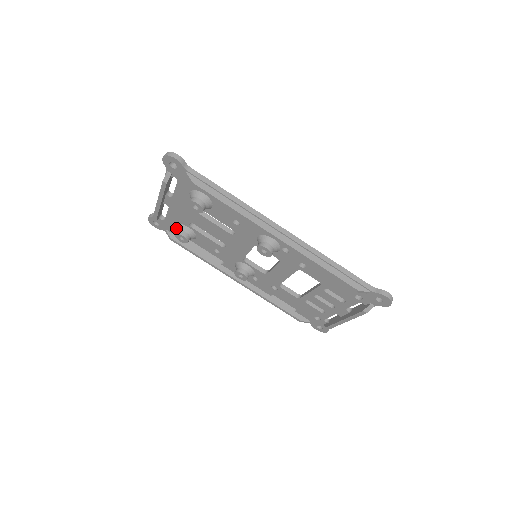
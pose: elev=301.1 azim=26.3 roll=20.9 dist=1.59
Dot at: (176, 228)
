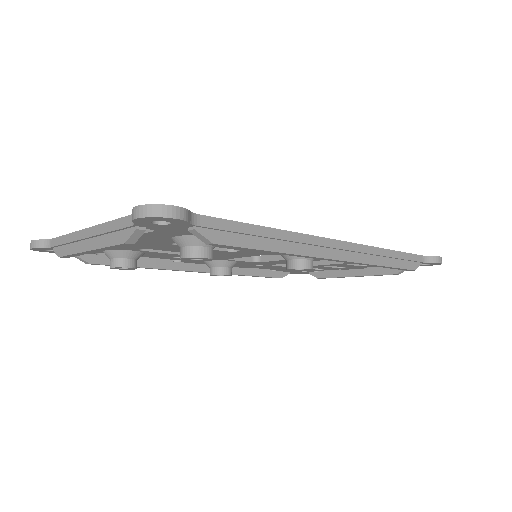
Dot at: (101, 251)
